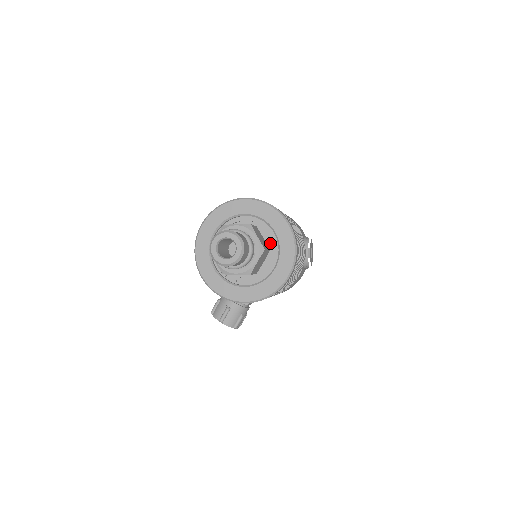
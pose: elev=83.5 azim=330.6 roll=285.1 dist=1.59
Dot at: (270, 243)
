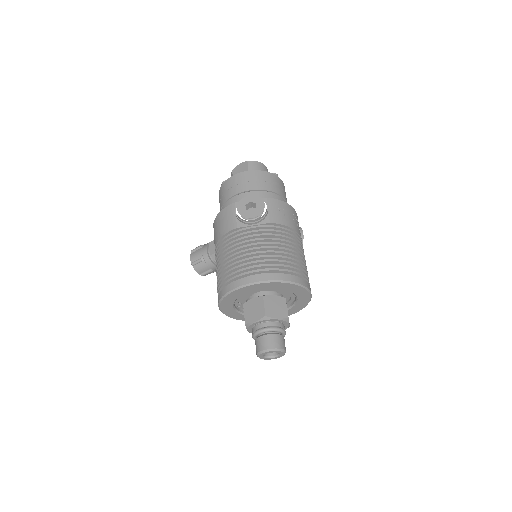
Dot at: (287, 297)
